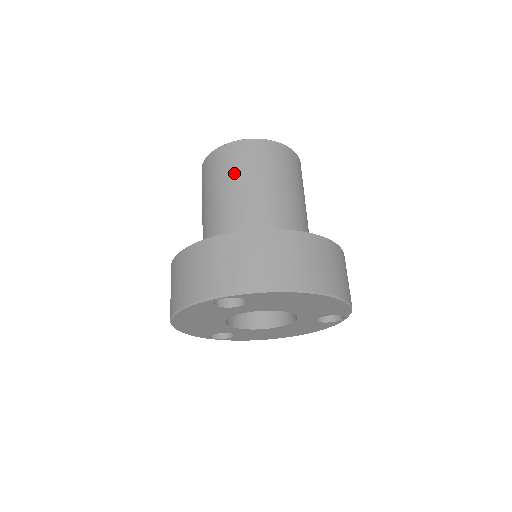
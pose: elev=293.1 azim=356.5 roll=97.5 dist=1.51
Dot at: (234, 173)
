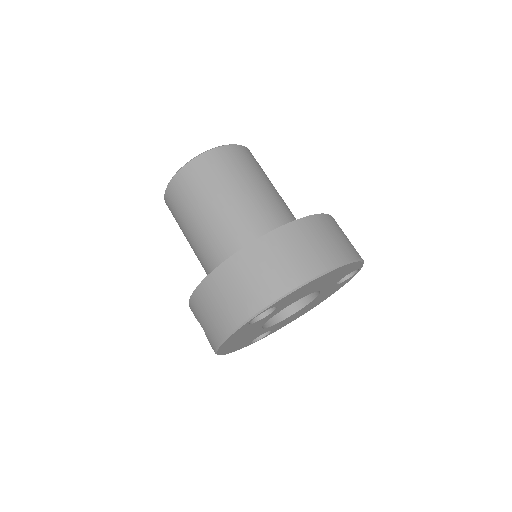
Dot at: (200, 196)
